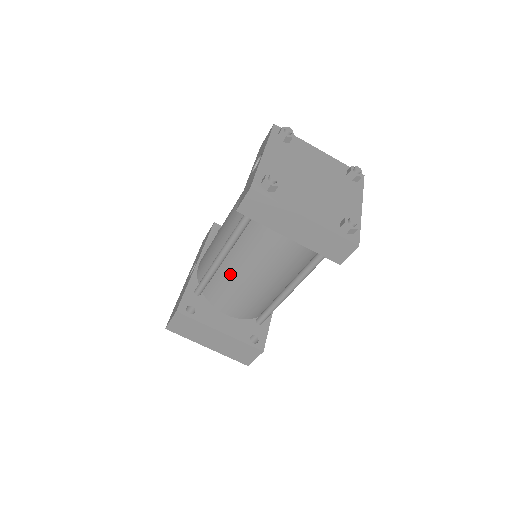
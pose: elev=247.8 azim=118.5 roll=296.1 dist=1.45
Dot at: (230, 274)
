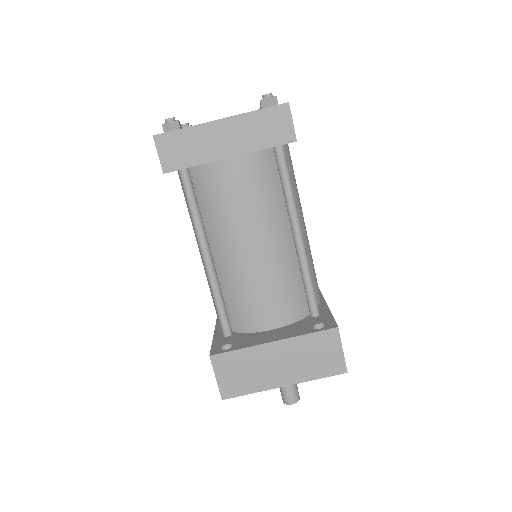
Dot at: (229, 269)
